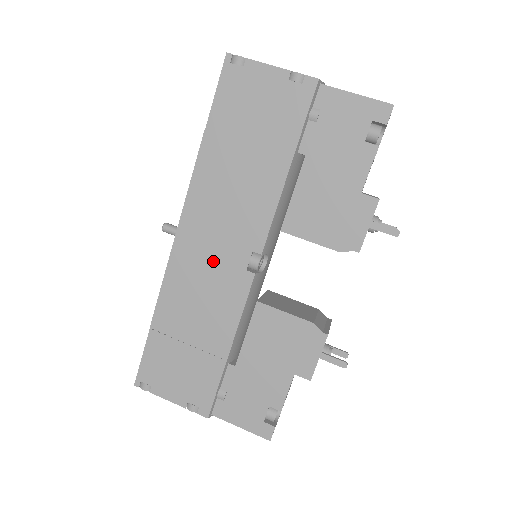
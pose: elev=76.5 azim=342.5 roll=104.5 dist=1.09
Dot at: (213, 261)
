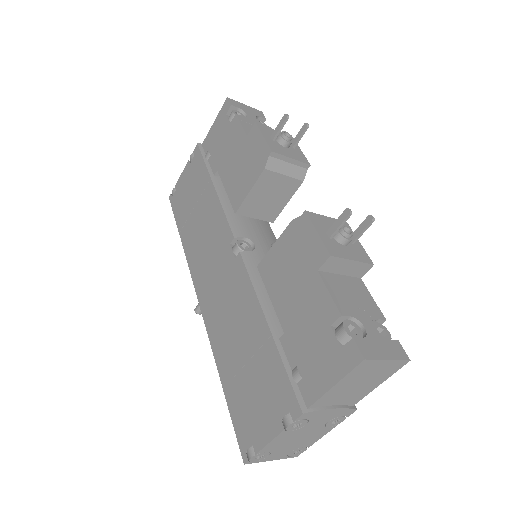
Dot at: (220, 284)
